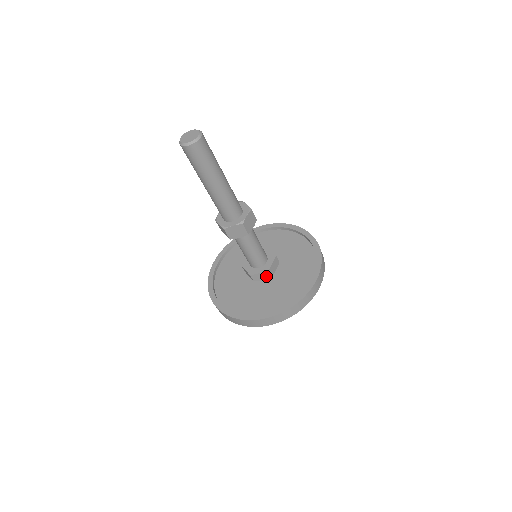
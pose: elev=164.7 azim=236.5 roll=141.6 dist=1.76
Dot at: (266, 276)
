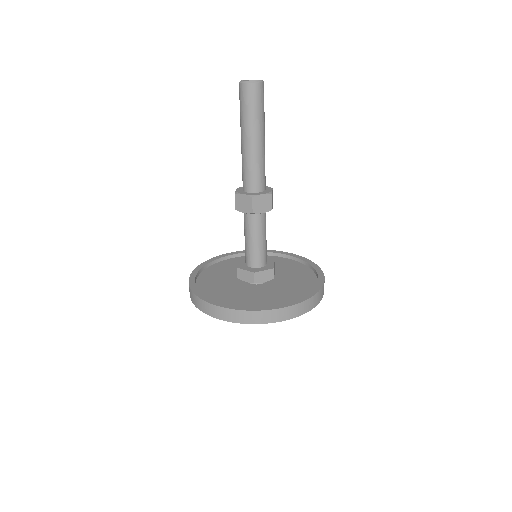
Dot at: (269, 277)
